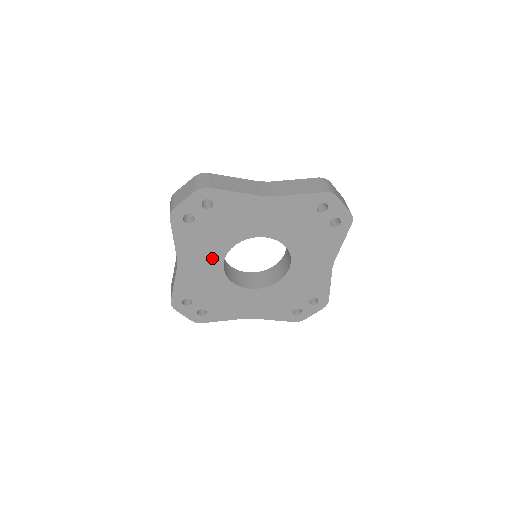
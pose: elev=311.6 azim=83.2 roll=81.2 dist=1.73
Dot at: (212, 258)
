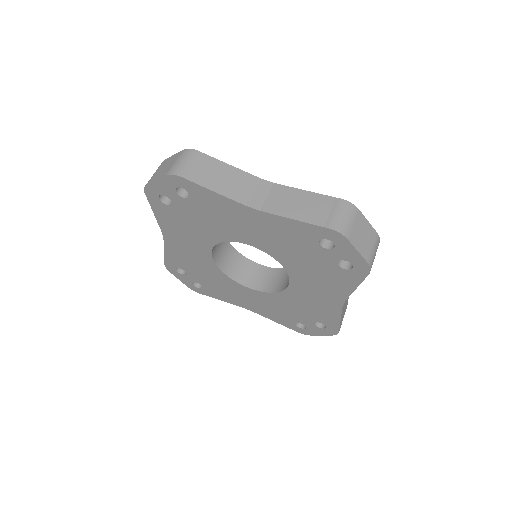
Dot at: (198, 244)
